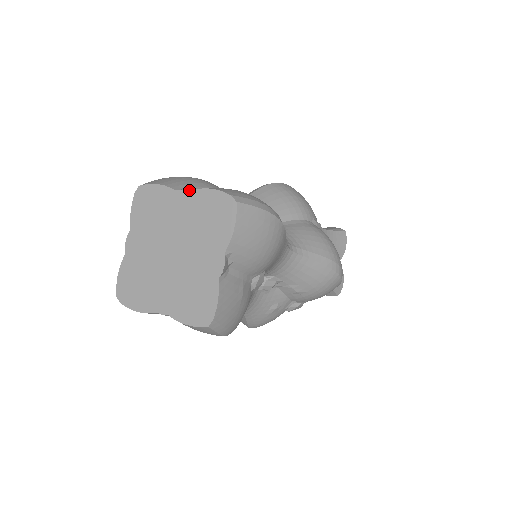
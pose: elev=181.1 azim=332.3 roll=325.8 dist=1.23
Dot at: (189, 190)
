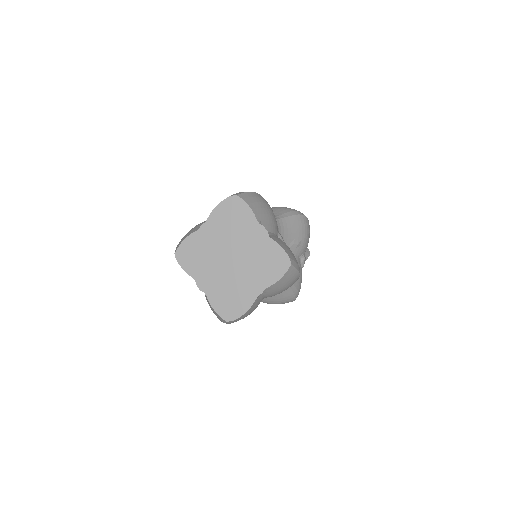
Dot at: occluded
